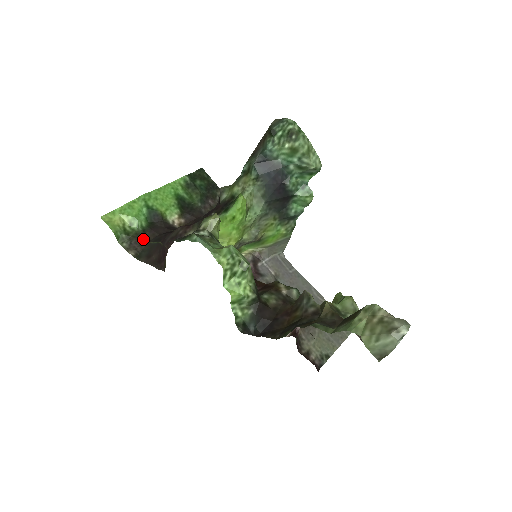
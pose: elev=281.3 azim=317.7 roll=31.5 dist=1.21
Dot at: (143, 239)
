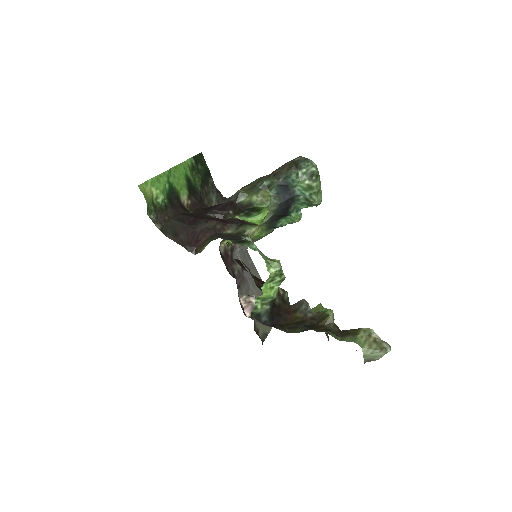
Dot at: (166, 215)
